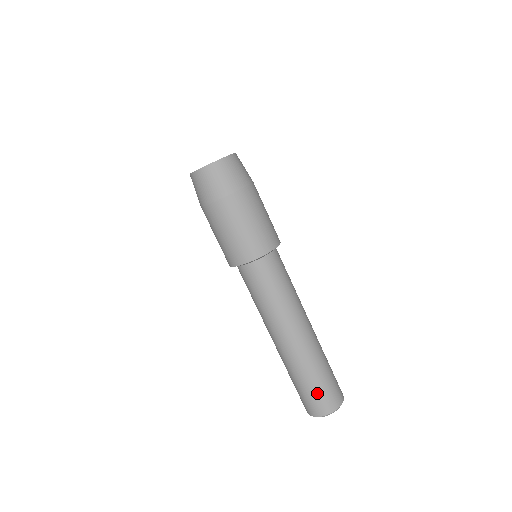
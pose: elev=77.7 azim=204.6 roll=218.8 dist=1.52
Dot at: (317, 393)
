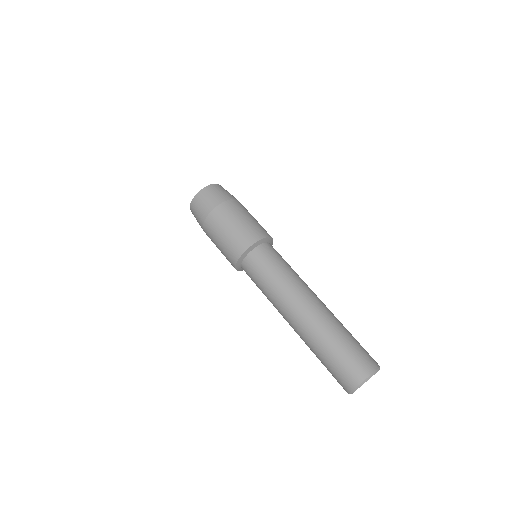
Dot at: (335, 368)
